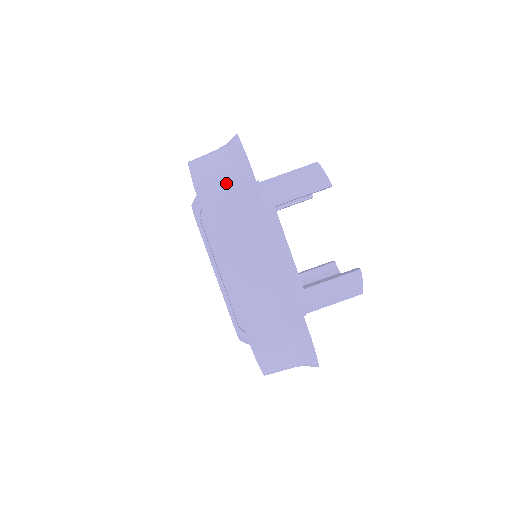
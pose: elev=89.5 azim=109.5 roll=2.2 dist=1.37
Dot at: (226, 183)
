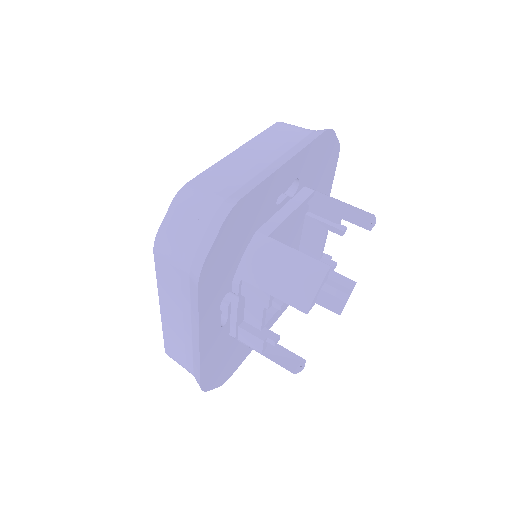
Dot at: (304, 129)
